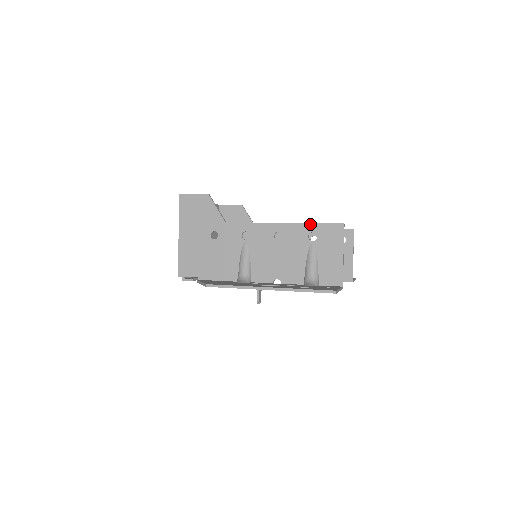
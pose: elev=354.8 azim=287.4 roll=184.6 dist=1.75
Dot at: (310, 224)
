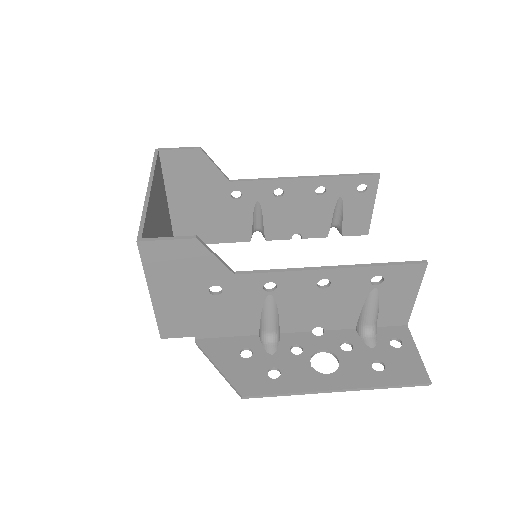
Dot at: (376, 267)
